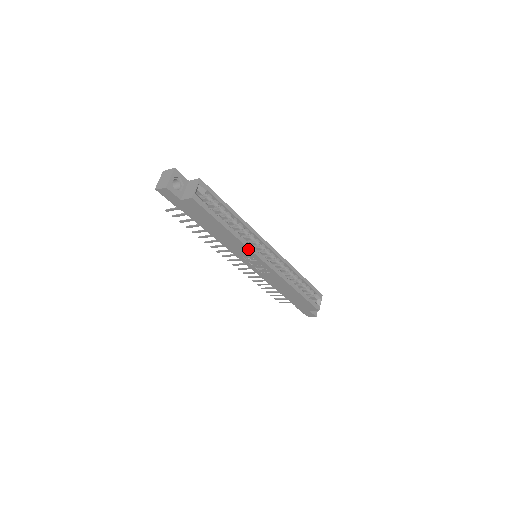
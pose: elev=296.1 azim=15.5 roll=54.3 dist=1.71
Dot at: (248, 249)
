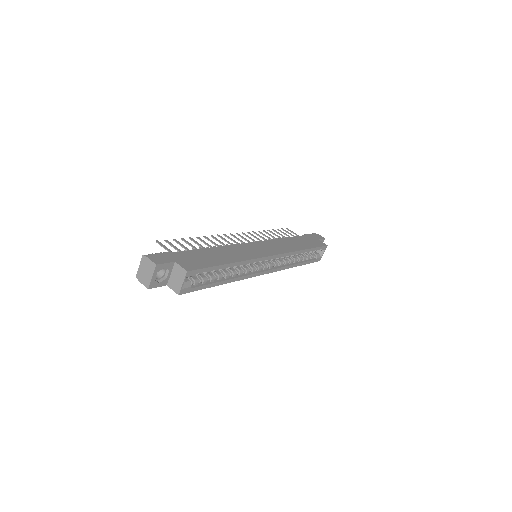
Dot at: (245, 277)
